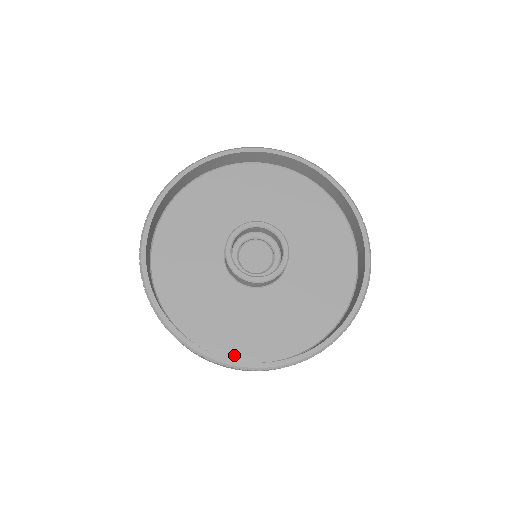
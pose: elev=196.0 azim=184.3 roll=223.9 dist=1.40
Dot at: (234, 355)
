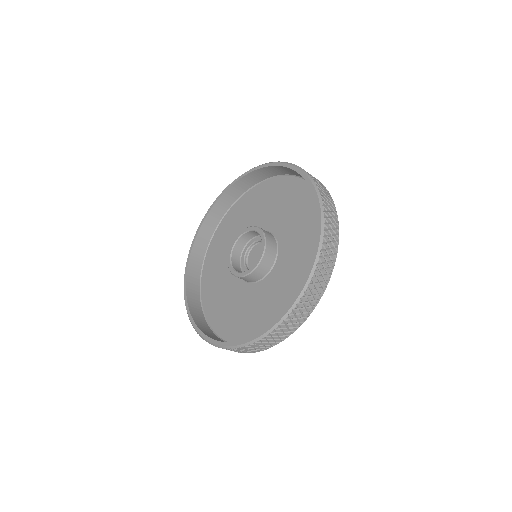
Dot at: (206, 307)
